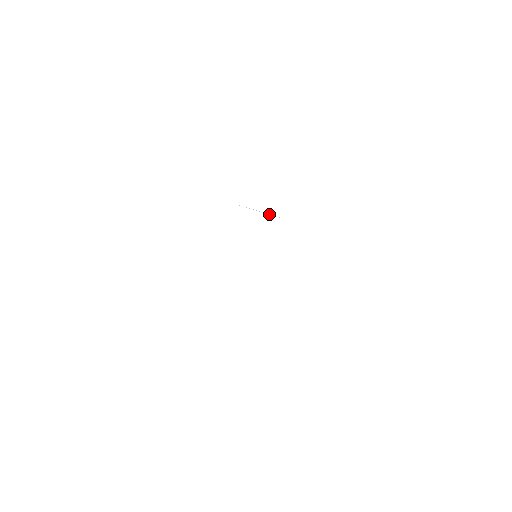
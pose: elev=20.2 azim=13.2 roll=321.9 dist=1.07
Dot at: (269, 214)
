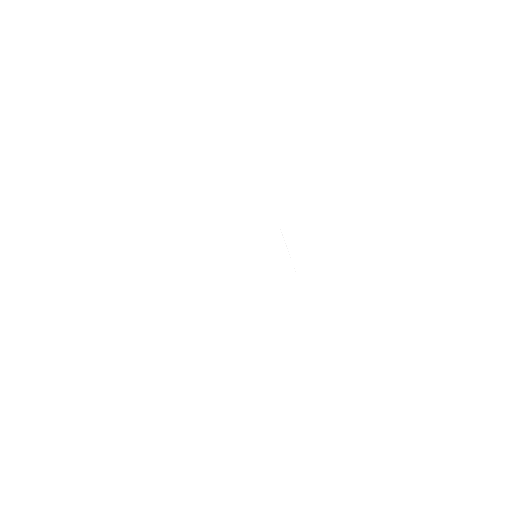
Dot at: (288, 251)
